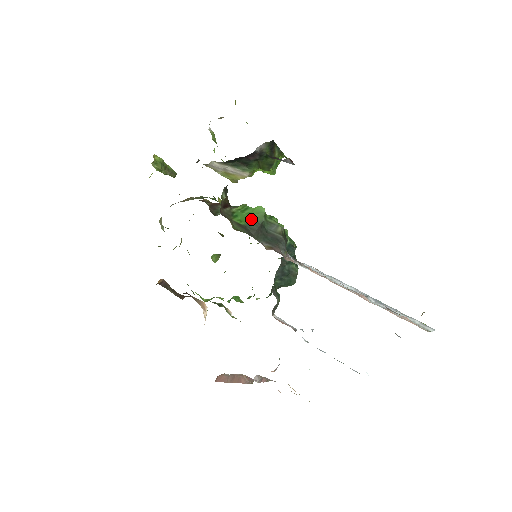
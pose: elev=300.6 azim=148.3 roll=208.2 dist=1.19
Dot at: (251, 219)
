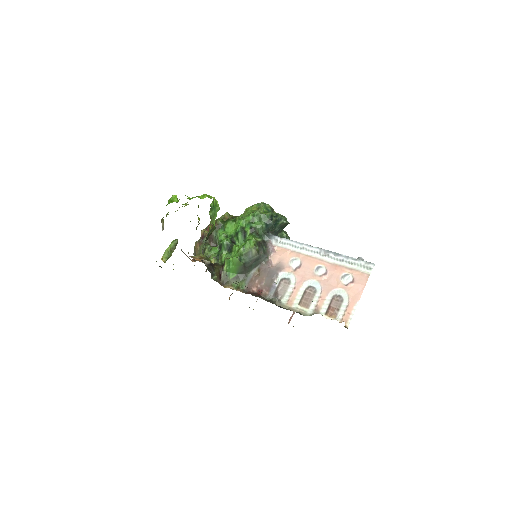
Dot at: (237, 268)
